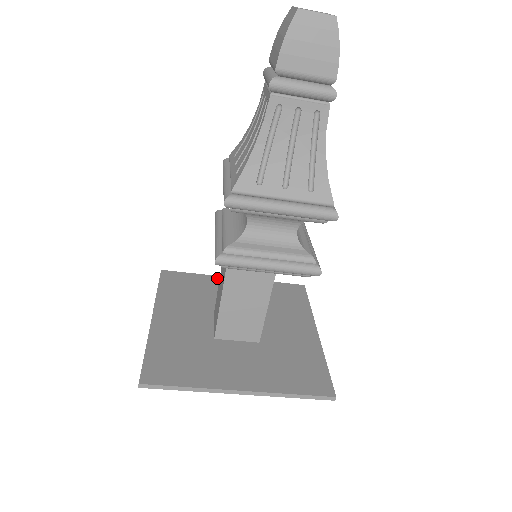
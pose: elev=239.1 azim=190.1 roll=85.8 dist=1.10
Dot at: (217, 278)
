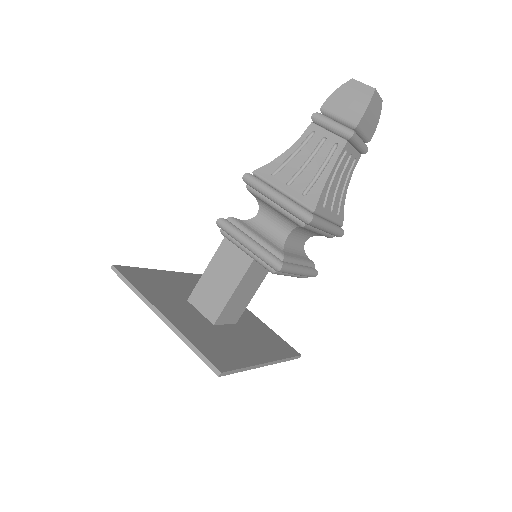
Dot at: occluded
